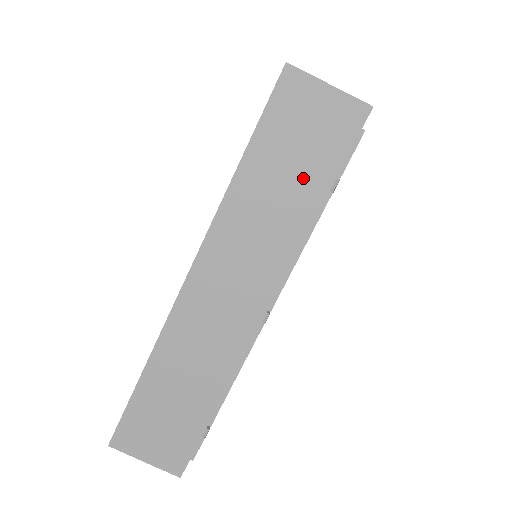
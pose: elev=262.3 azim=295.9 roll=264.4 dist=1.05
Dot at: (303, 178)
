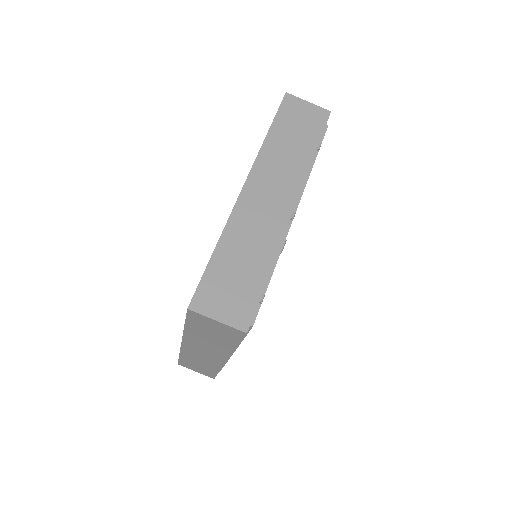
Dot at: (303, 139)
